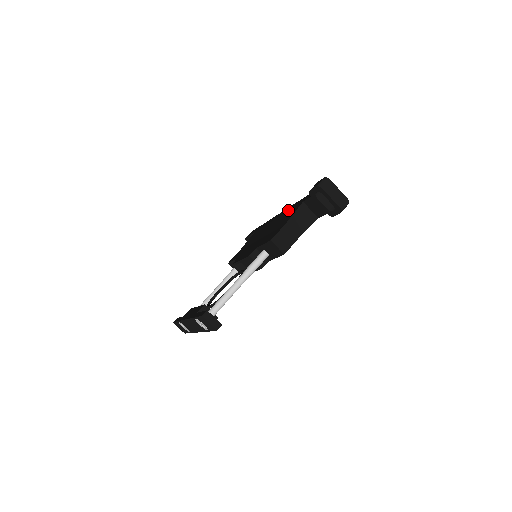
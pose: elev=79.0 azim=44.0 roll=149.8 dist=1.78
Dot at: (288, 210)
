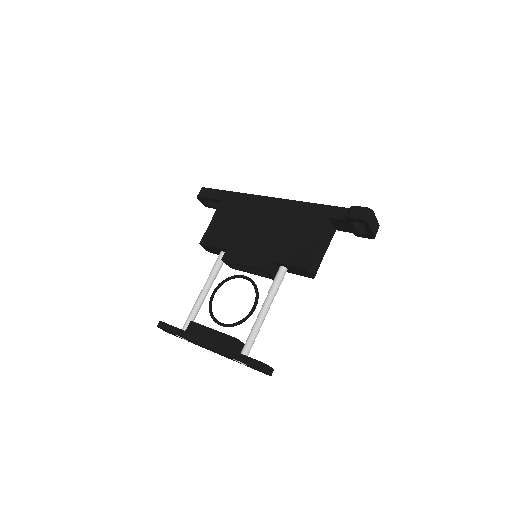
Dot at: (297, 211)
